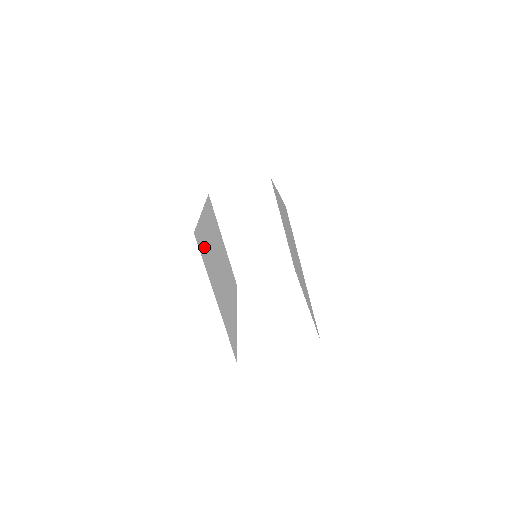
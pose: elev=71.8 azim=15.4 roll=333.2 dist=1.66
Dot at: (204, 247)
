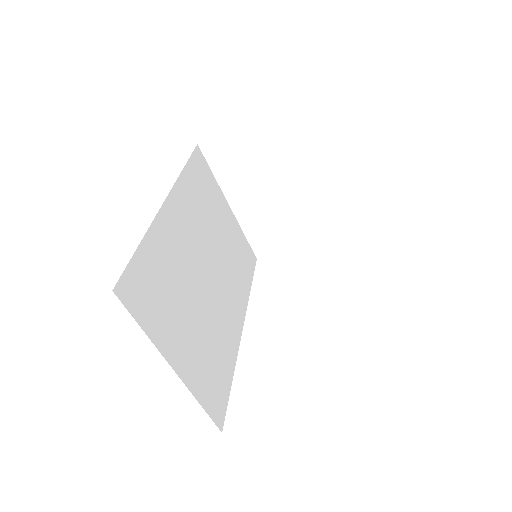
Dot at: (152, 285)
